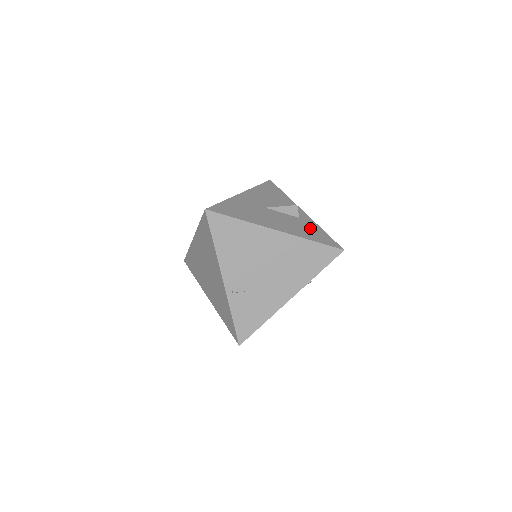
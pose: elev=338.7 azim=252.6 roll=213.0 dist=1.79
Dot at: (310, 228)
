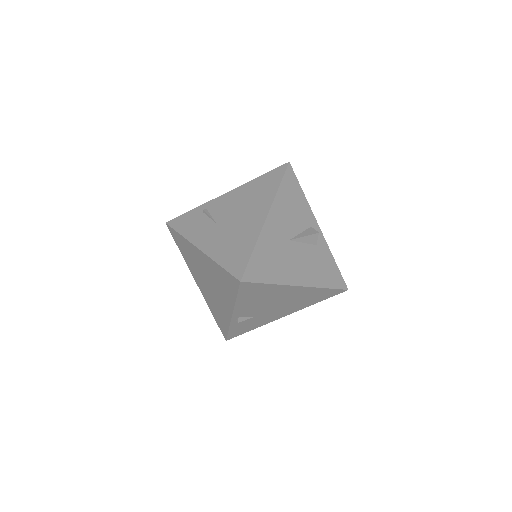
Dot at: (325, 263)
